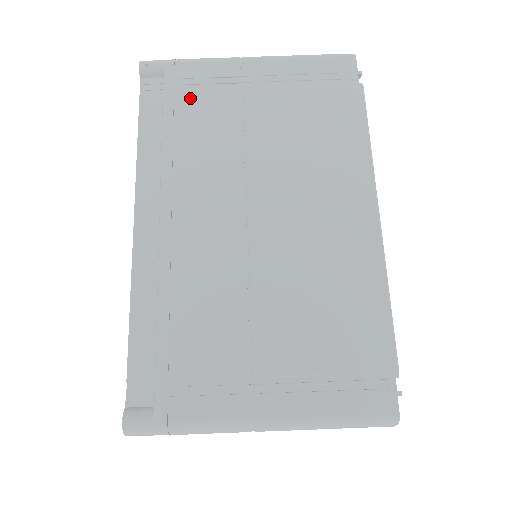
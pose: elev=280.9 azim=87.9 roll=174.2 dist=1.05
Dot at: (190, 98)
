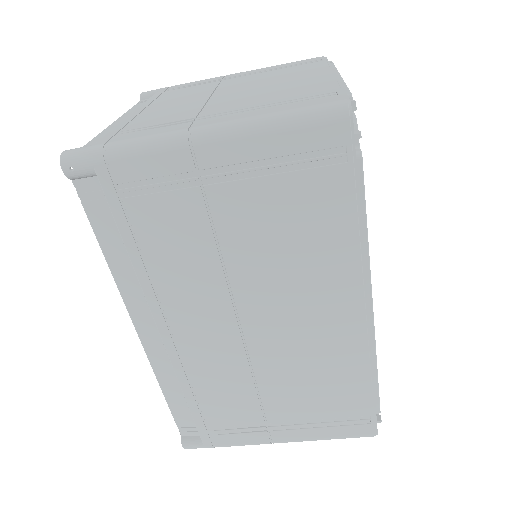
Dot at: (143, 209)
